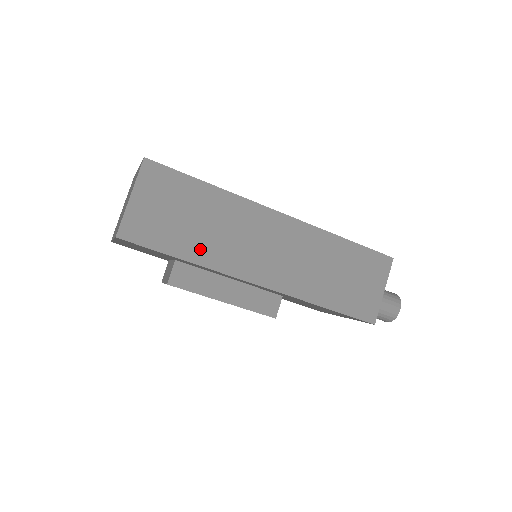
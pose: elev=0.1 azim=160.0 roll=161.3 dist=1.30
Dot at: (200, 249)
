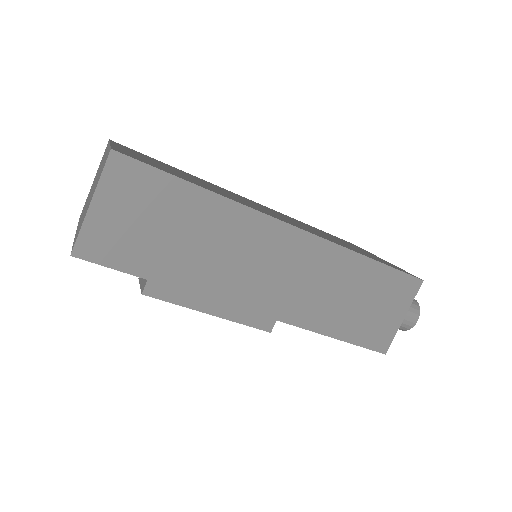
Dot at: (182, 270)
